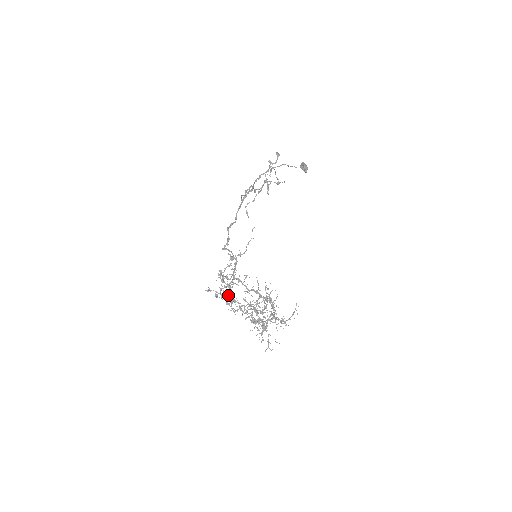
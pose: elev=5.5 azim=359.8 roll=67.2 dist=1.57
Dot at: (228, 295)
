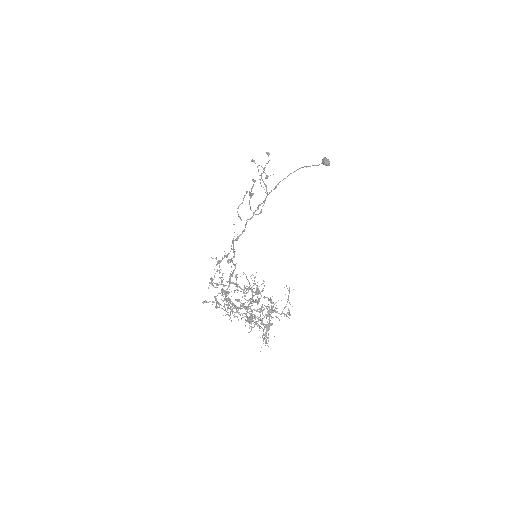
Dot at: occluded
